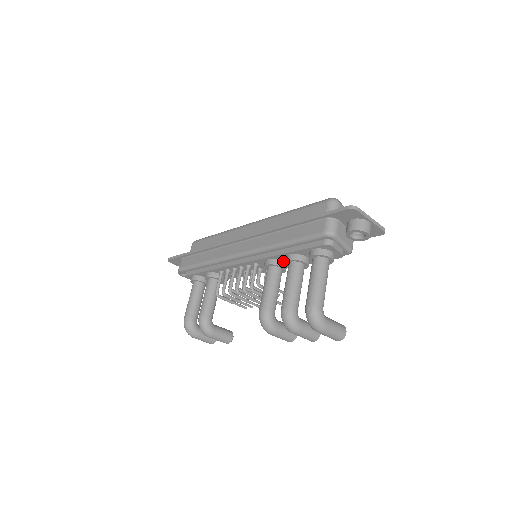
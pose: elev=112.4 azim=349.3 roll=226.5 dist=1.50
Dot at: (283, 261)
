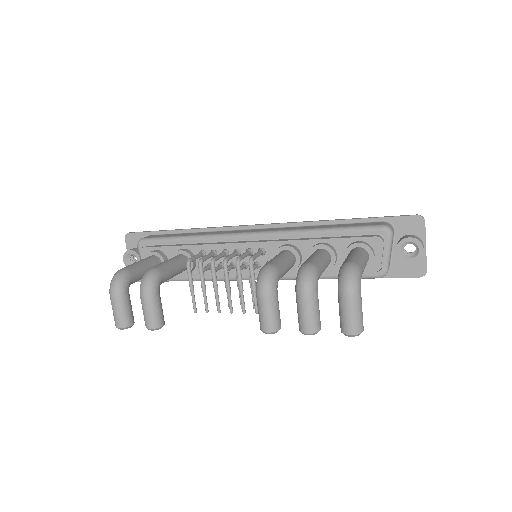
Dot at: (301, 255)
